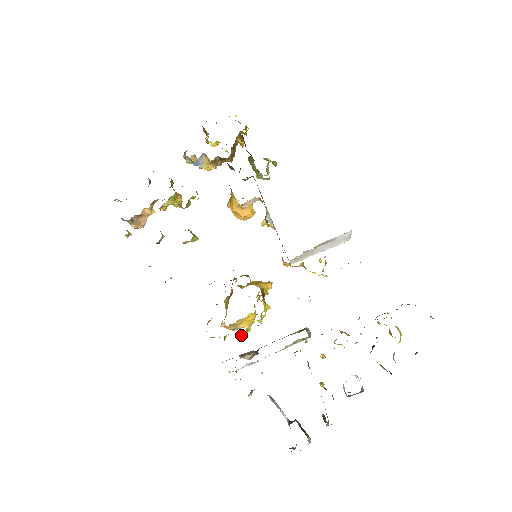
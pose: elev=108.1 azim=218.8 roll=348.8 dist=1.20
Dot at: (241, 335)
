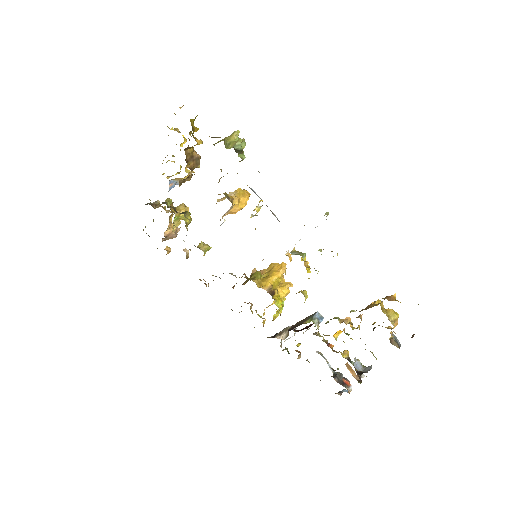
Dot at: (274, 319)
